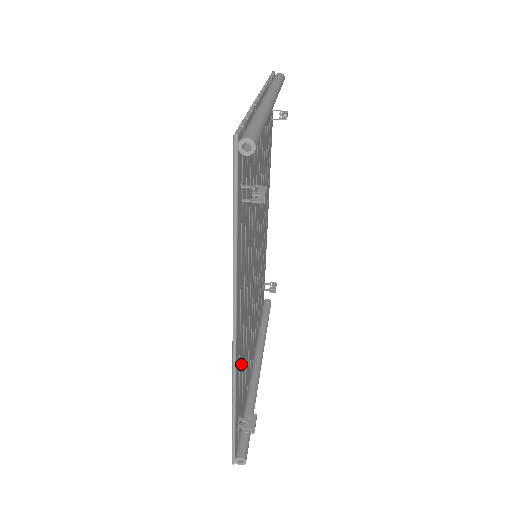
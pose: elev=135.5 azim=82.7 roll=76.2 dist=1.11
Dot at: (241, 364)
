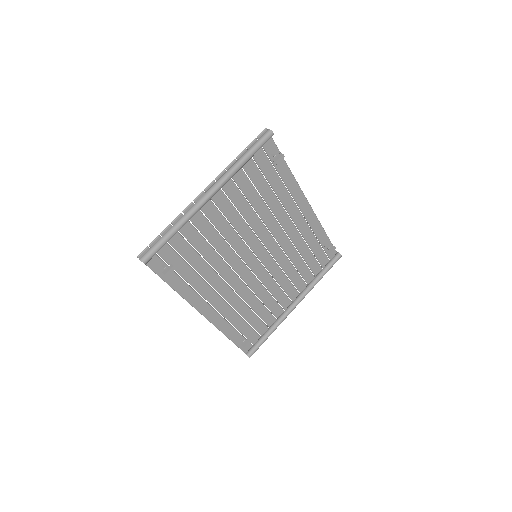
Dot at: (233, 316)
